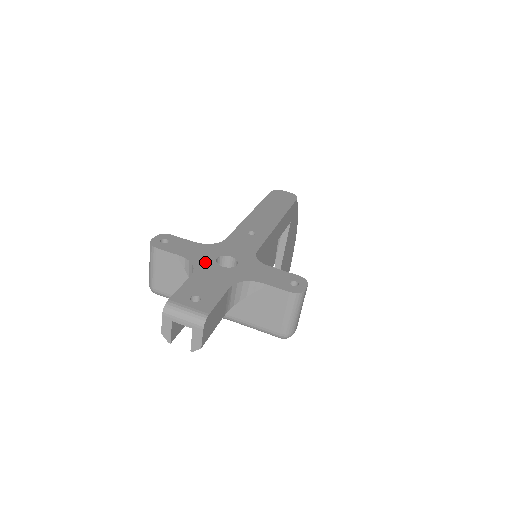
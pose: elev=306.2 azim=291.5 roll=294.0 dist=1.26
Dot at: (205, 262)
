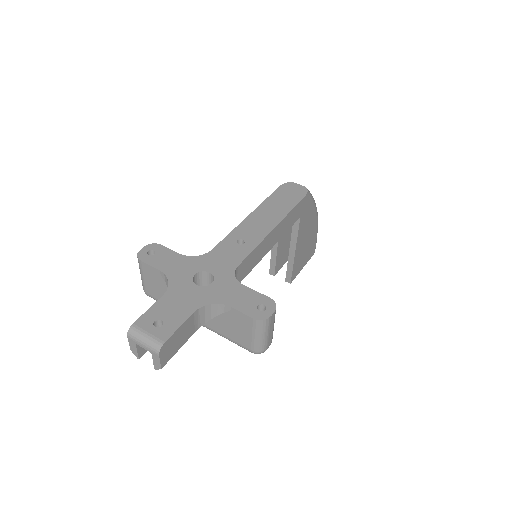
Dot at: (181, 279)
